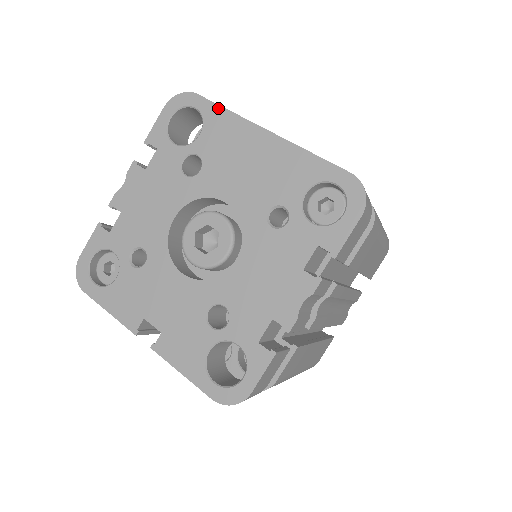
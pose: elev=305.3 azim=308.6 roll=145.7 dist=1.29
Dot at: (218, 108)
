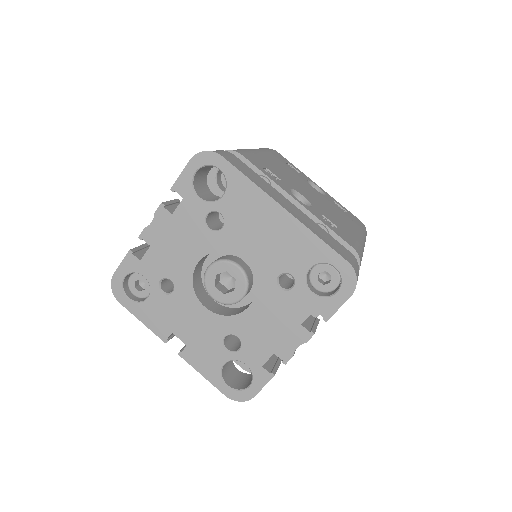
Dot at: (241, 176)
